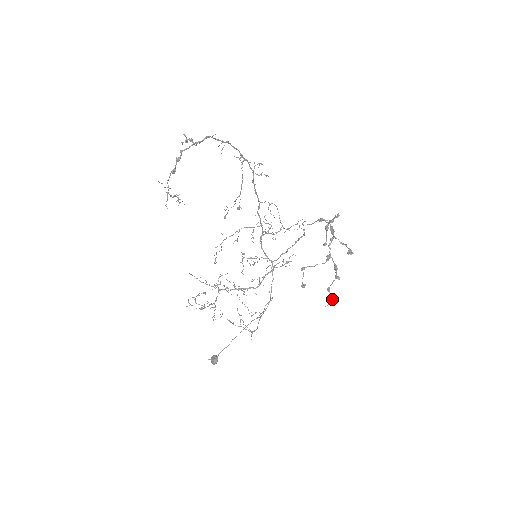
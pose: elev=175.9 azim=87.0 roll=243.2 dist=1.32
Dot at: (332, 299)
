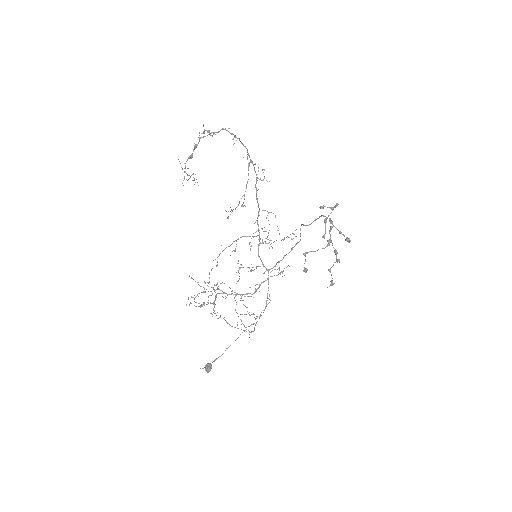
Dot at: occluded
